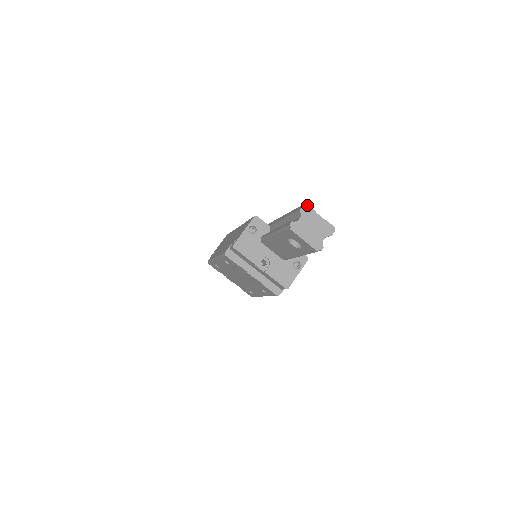
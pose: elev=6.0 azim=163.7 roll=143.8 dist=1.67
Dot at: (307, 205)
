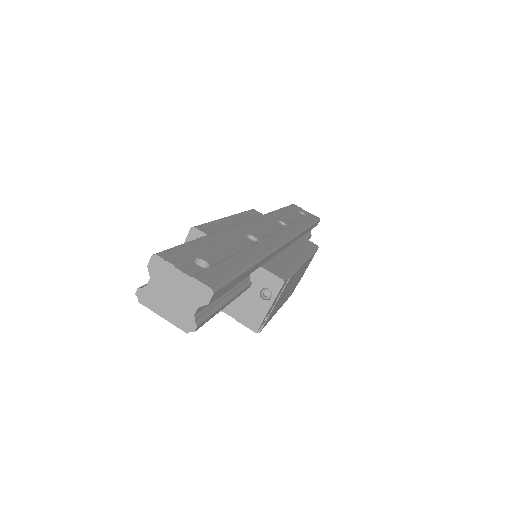
Dot at: (157, 256)
